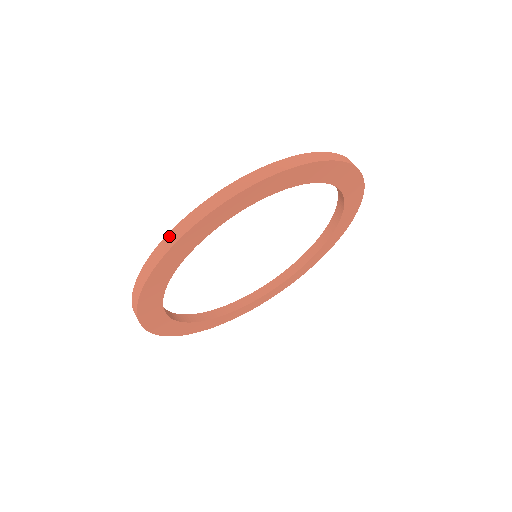
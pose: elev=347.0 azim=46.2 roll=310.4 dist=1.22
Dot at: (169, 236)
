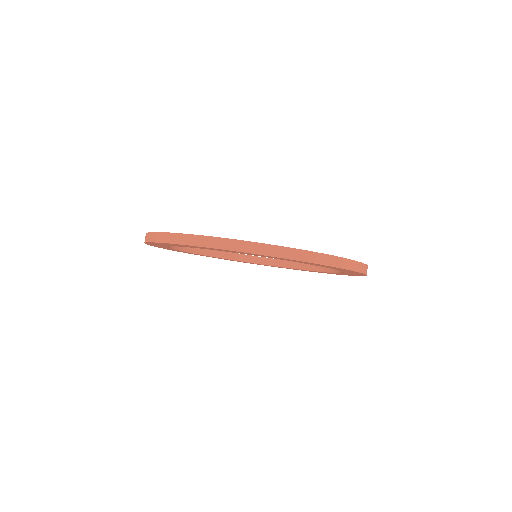
Dot at: occluded
